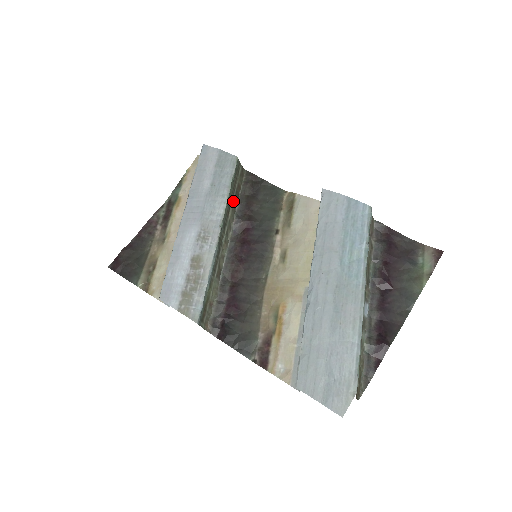
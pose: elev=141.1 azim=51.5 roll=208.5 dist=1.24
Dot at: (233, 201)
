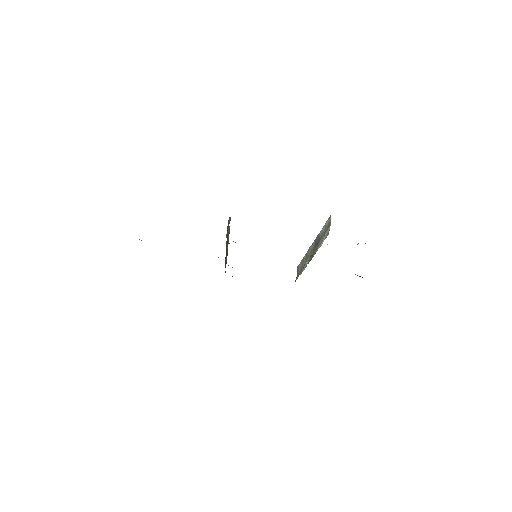
Dot at: occluded
